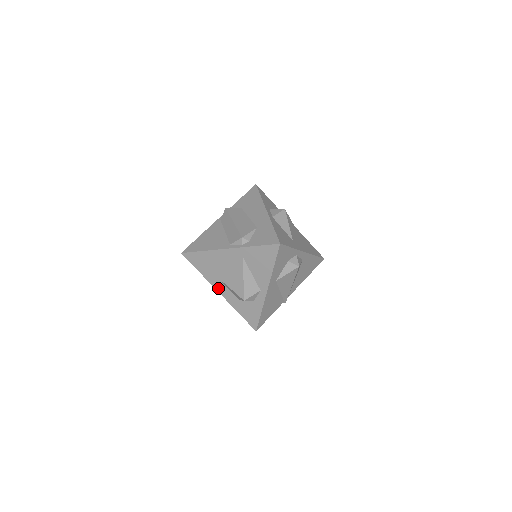
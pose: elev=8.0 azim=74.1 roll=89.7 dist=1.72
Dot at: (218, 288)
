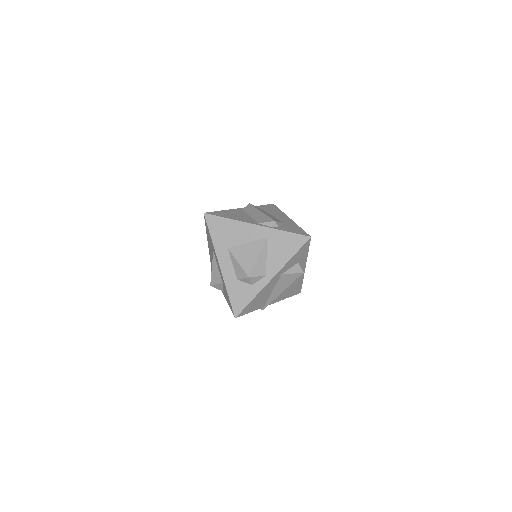
Dot at: (221, 260)
